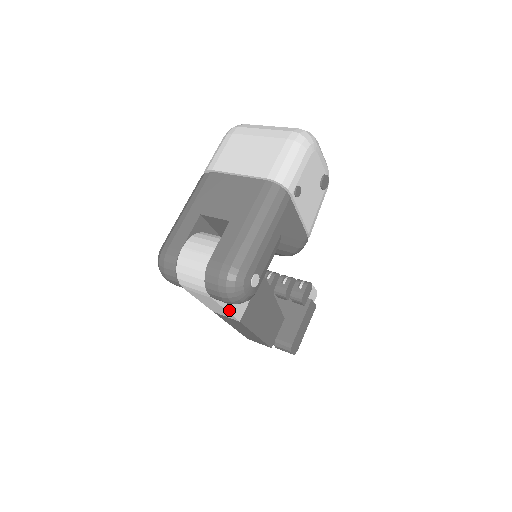
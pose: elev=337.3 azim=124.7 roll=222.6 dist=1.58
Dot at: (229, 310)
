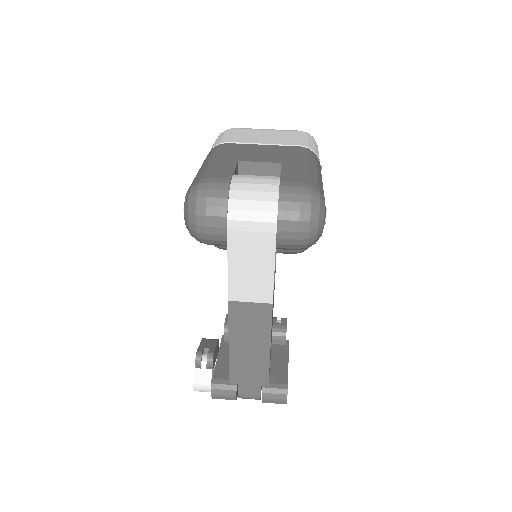
Dot at: (274, 273)
